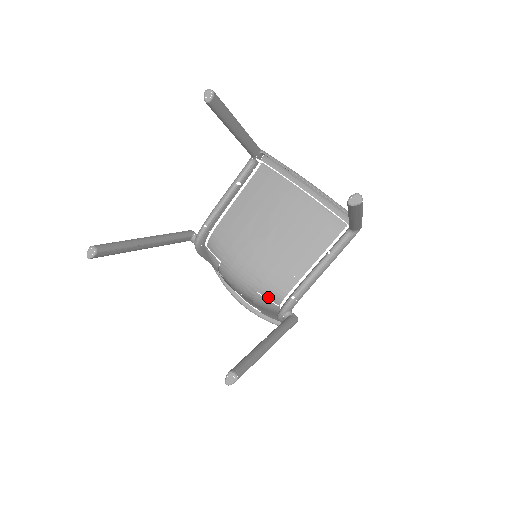
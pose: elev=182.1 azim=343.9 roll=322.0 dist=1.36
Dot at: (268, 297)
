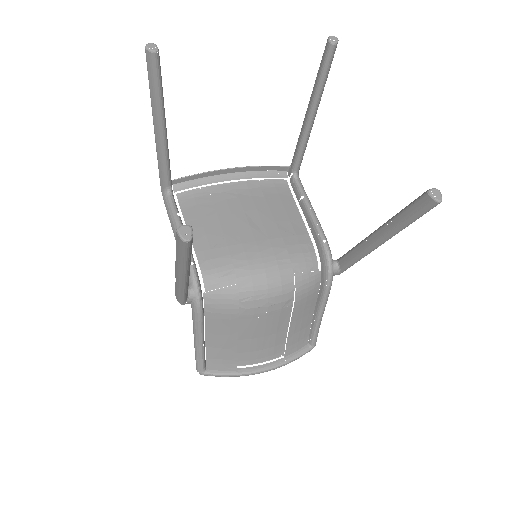
Dot at: (305, 269)
